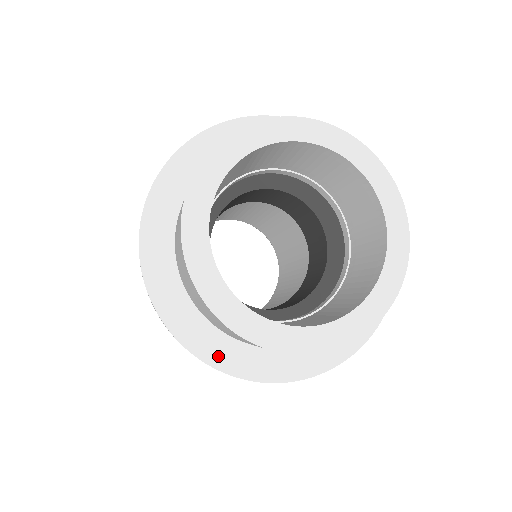
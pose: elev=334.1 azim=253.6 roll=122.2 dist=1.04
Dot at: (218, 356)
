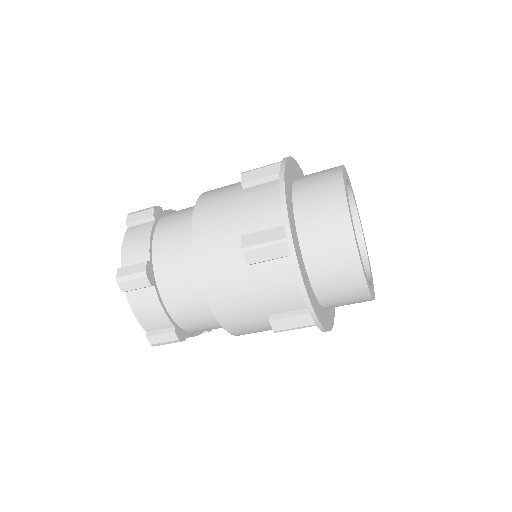
Dot at: (317, 311)
